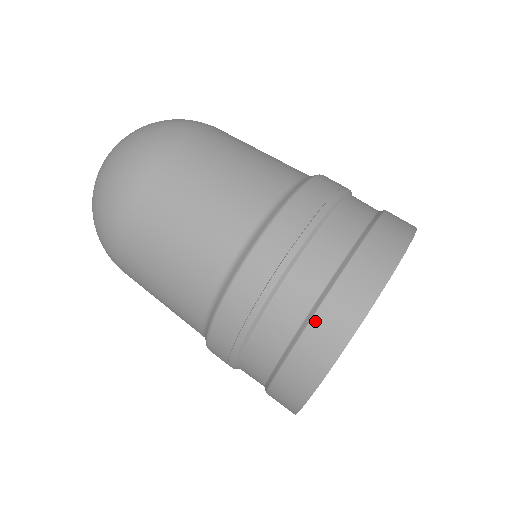
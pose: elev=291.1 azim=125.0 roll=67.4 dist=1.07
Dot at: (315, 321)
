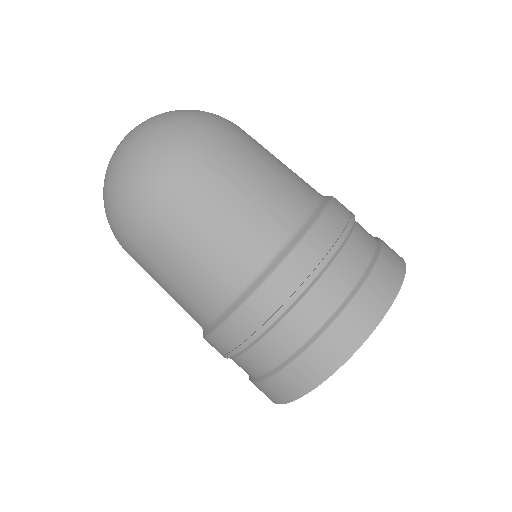
Dot at: (367, 285)
